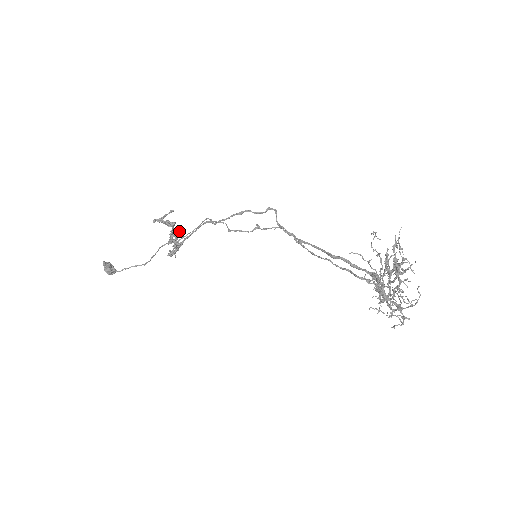
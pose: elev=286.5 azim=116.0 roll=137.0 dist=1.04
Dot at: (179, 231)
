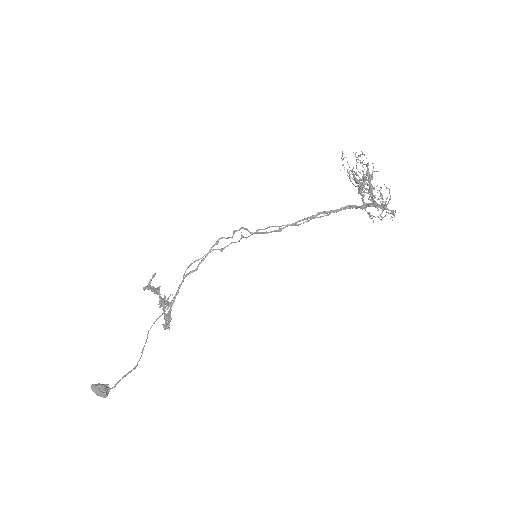
Dot at: (165, 297)
